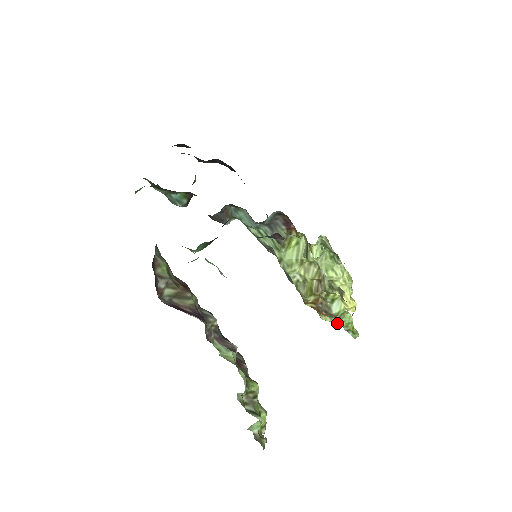
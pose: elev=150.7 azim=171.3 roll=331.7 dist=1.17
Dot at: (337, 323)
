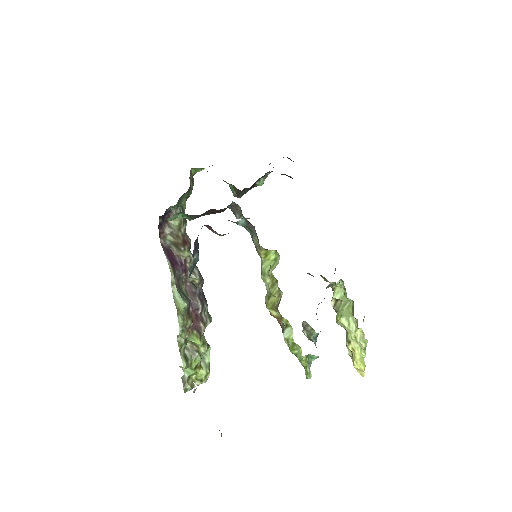
Dot at: (290, 350)
